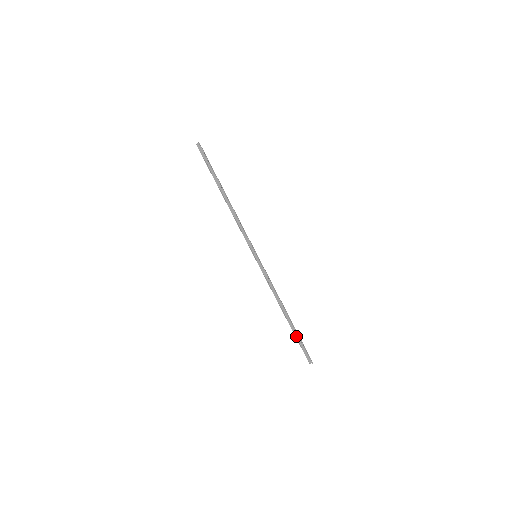
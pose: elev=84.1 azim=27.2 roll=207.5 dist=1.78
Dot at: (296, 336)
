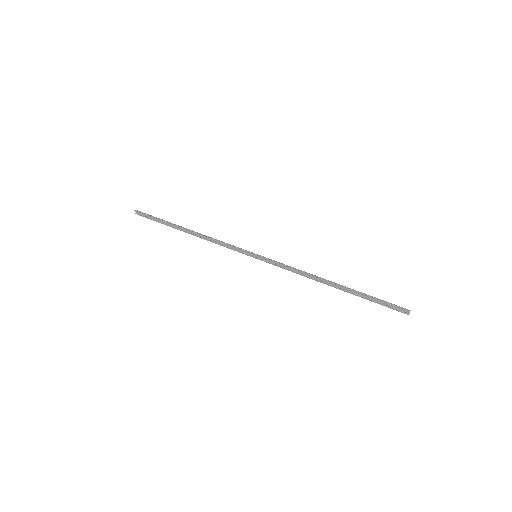
Dot at: (365, 298)
